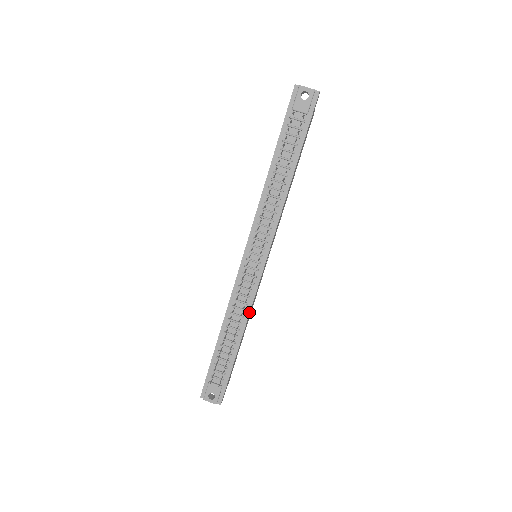
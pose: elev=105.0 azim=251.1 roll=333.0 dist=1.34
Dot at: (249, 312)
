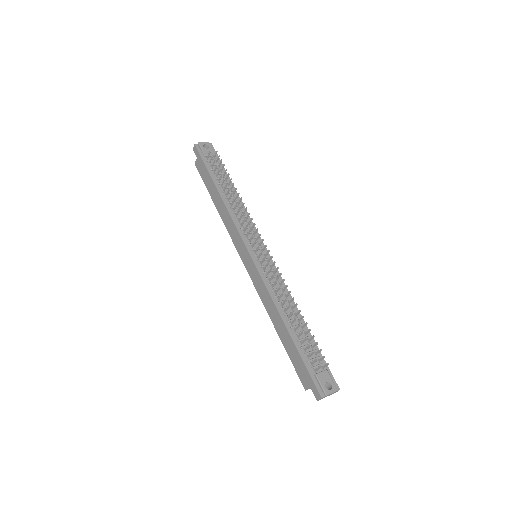
Dot at: occluded
